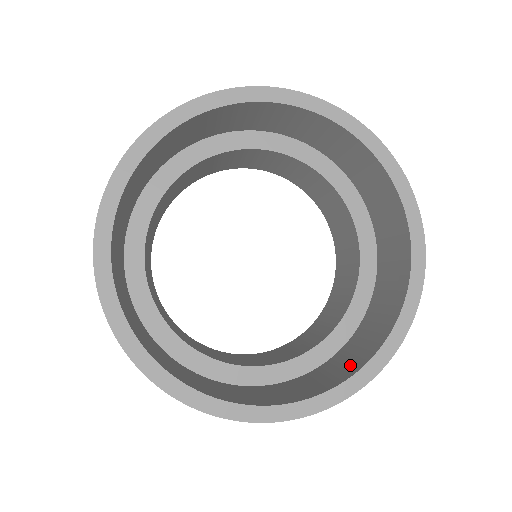
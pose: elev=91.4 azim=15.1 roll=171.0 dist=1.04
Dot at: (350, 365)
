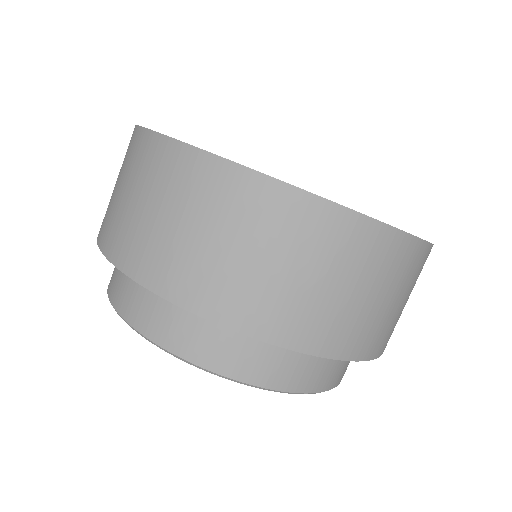
Dot at: occluded
